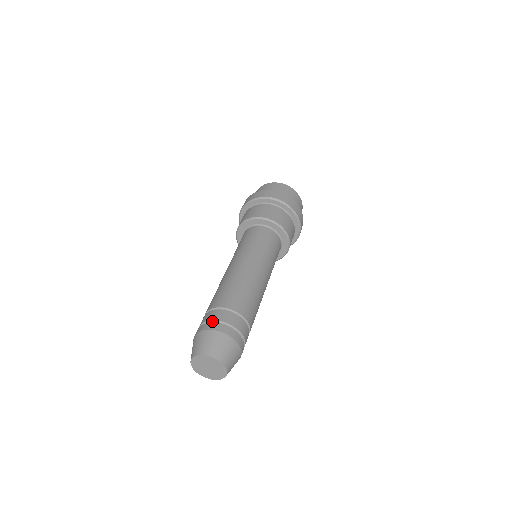
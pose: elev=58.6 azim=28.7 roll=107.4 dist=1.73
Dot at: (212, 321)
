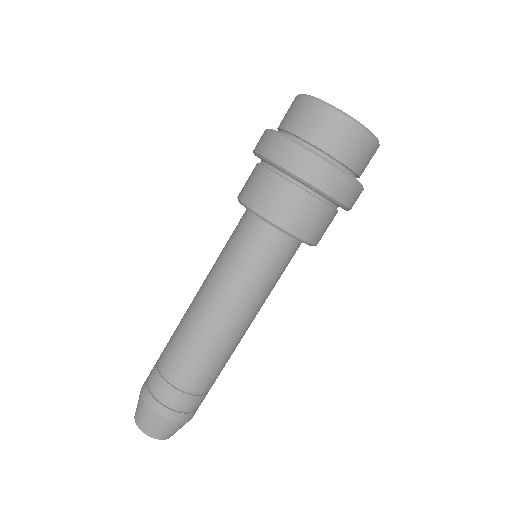
Dot at: (157, 395)
